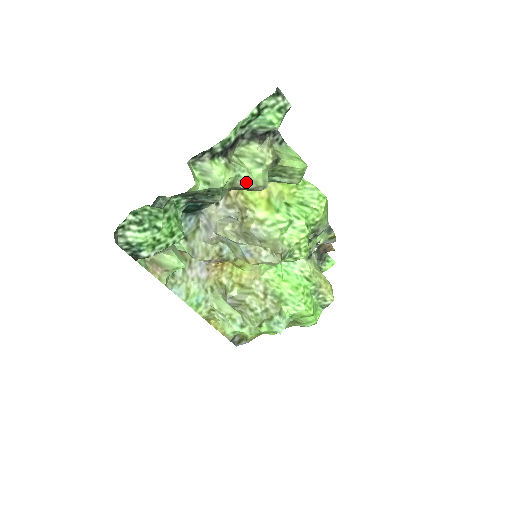
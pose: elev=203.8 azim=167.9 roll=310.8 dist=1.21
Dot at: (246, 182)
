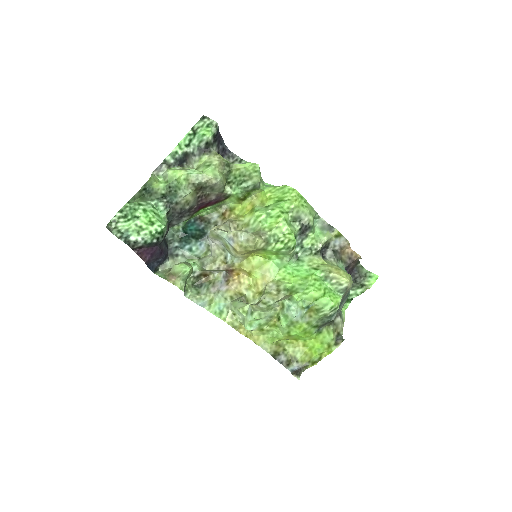
Dot at: (199, 177)
